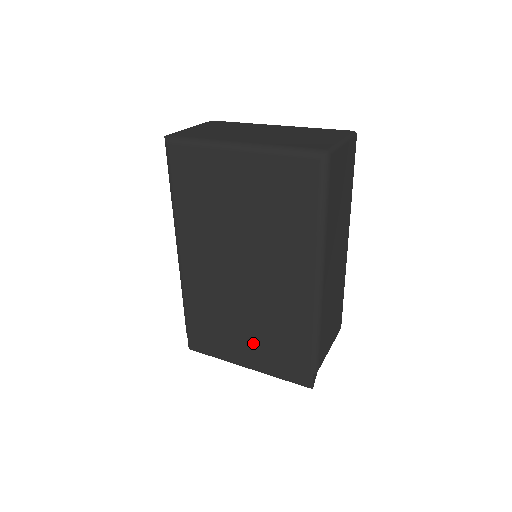
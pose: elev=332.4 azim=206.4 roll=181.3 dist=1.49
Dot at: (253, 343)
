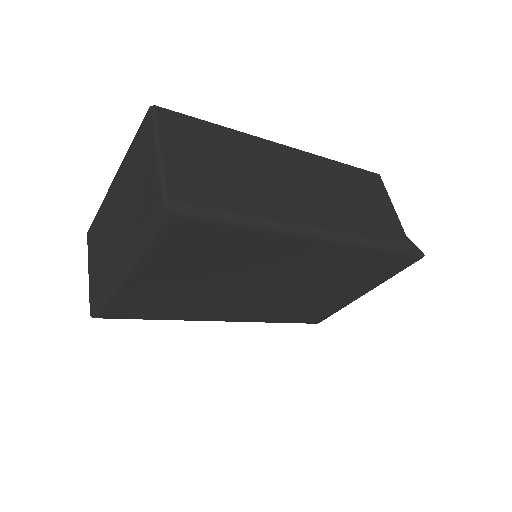
Dot at: (344, 288)
